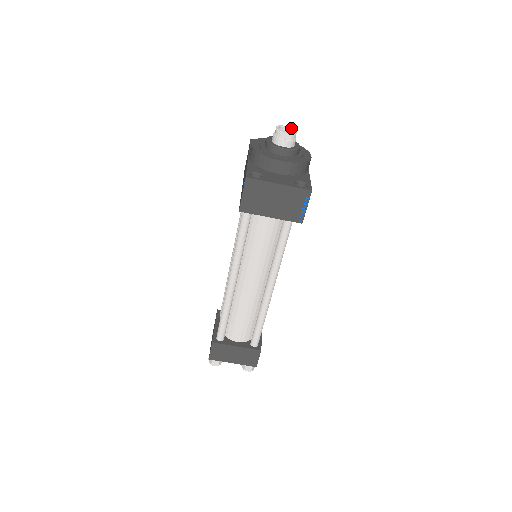
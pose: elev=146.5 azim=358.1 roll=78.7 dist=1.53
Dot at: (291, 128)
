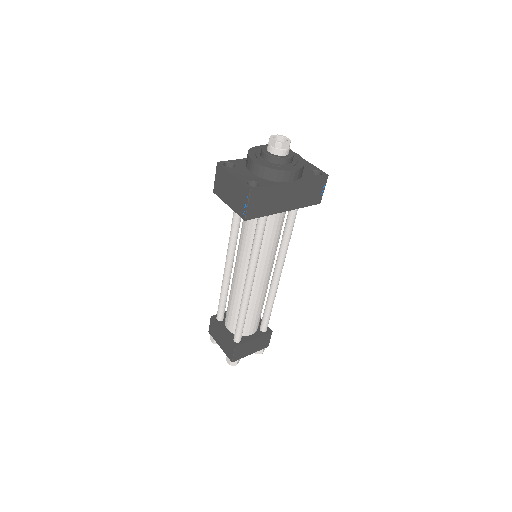
Dot at: (288, 140)
